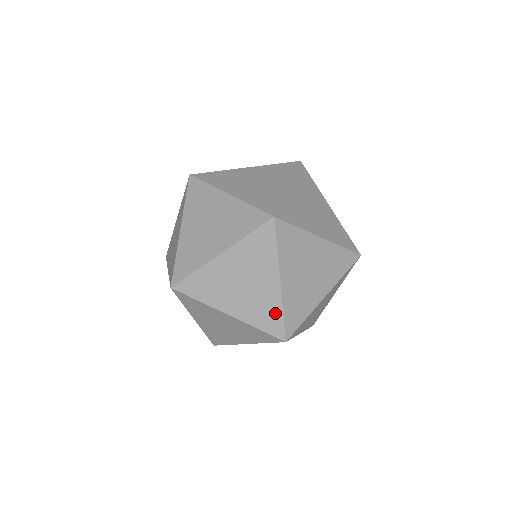
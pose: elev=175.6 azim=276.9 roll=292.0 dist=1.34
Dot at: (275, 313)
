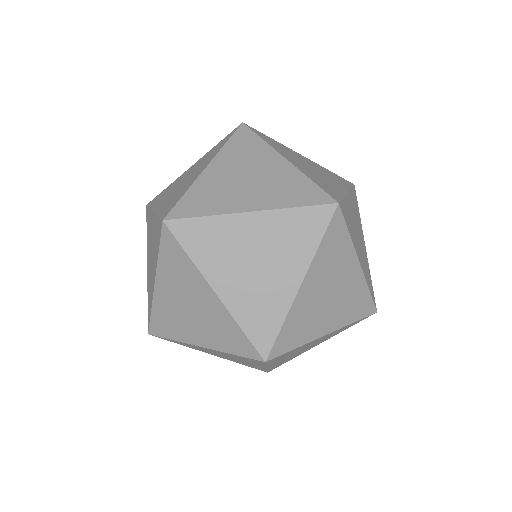
Dot at: (234, 330)
